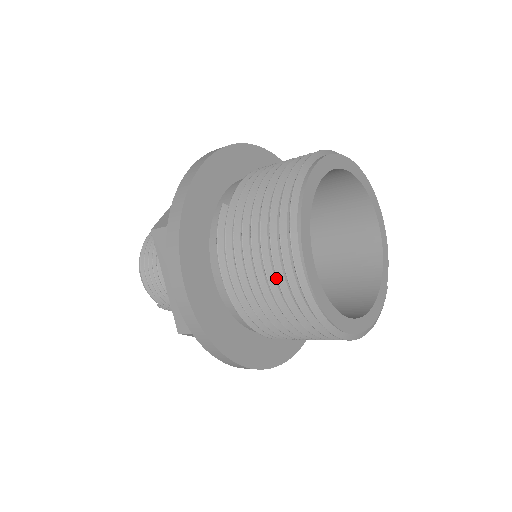
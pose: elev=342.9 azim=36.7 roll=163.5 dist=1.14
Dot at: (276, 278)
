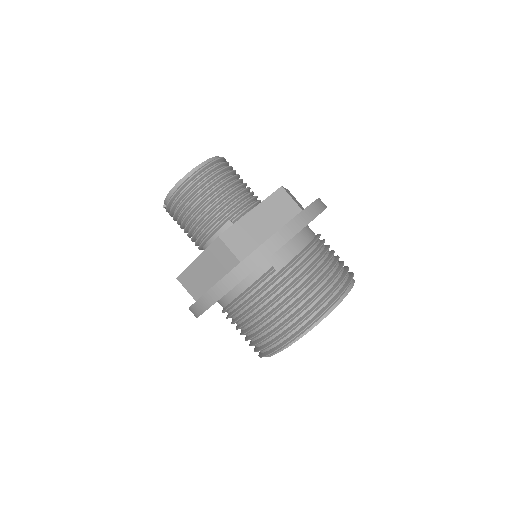
Dot at: (263, 335)
